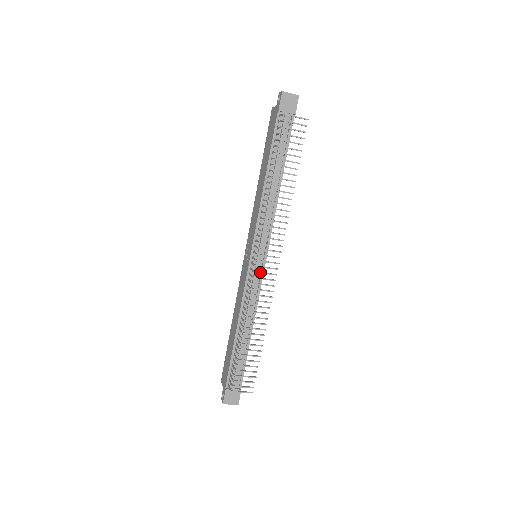
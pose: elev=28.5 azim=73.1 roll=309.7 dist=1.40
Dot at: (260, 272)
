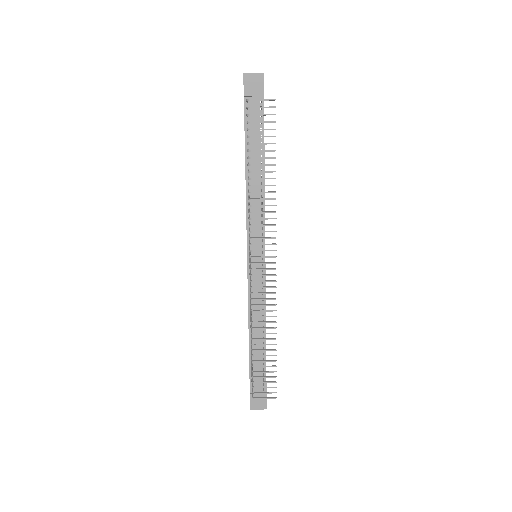
Dot at: (257, 275)
